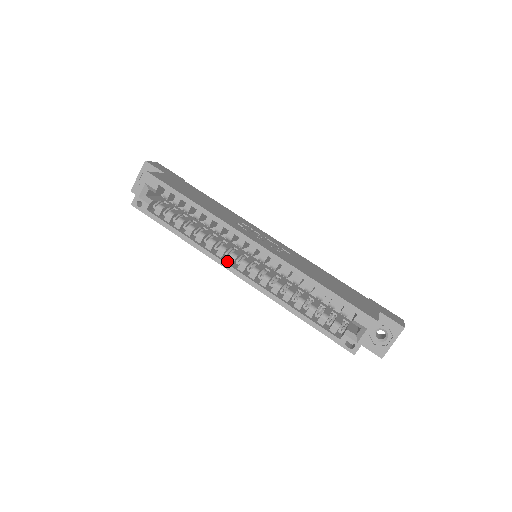
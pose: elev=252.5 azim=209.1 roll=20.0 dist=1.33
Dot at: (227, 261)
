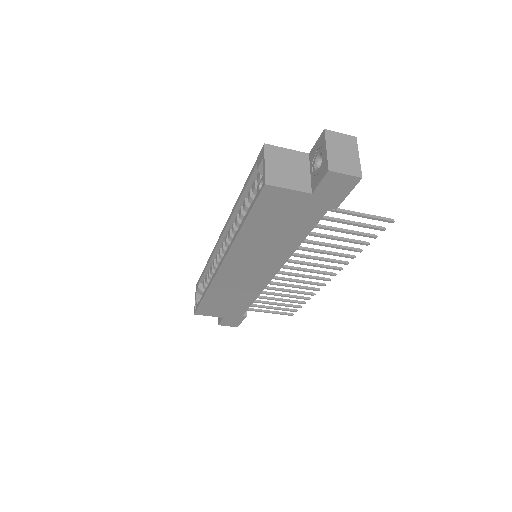
Dot at: occluded
